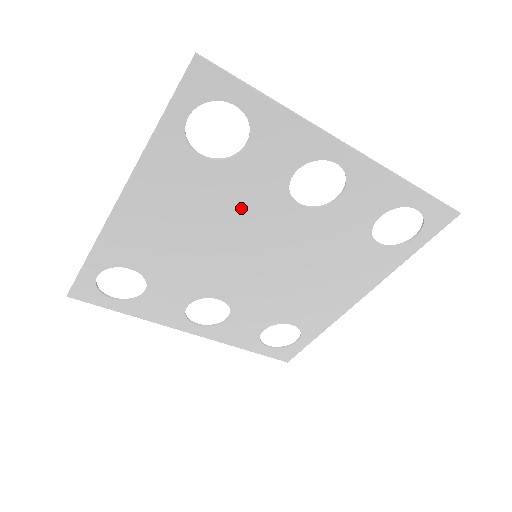
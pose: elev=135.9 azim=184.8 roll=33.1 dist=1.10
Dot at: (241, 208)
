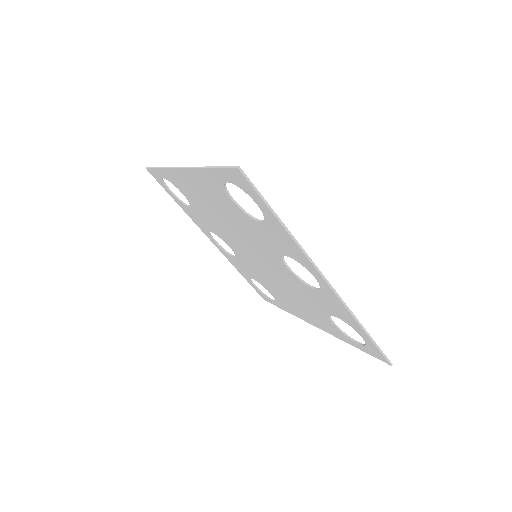
Dot at: (251, 236)
